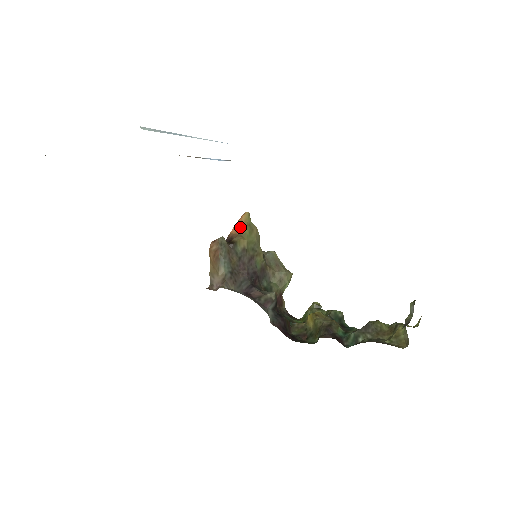
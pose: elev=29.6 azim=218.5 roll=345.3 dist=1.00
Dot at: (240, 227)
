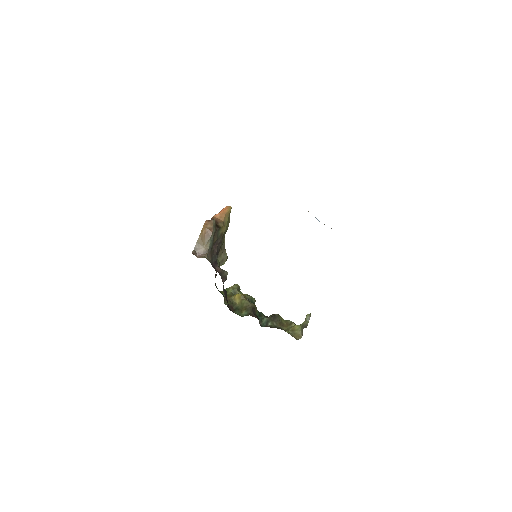
Dot at: (224, 216)
